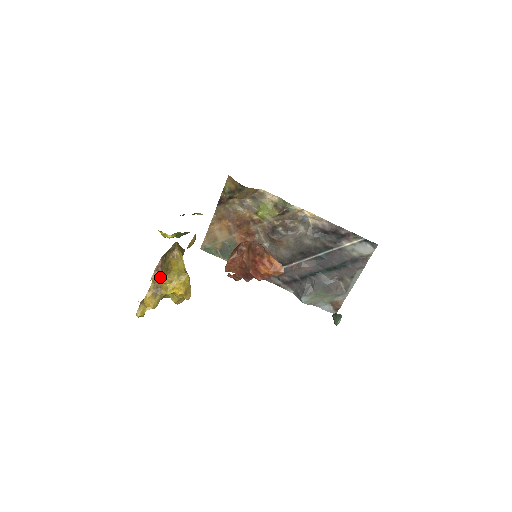
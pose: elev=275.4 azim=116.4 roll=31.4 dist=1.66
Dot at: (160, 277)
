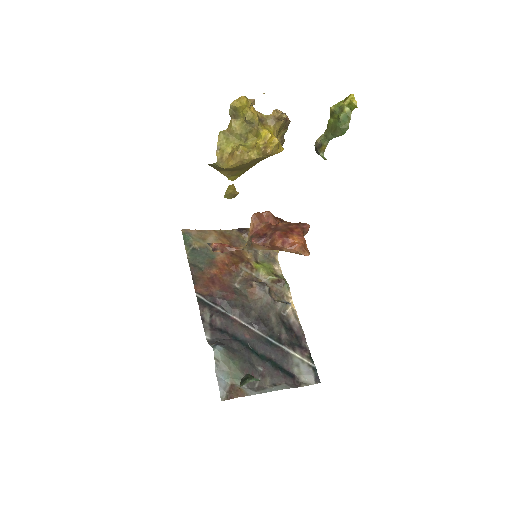
Dot at: (286, 116)
